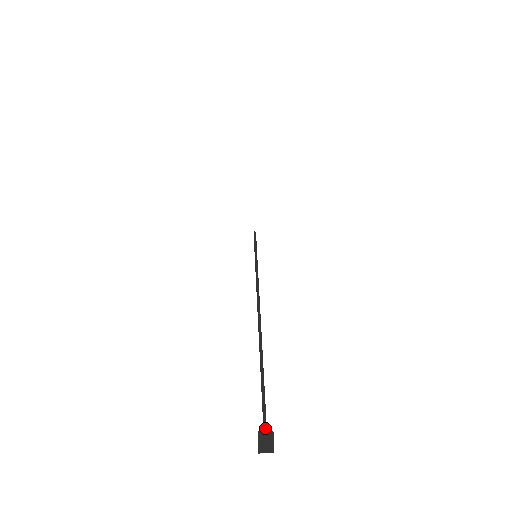
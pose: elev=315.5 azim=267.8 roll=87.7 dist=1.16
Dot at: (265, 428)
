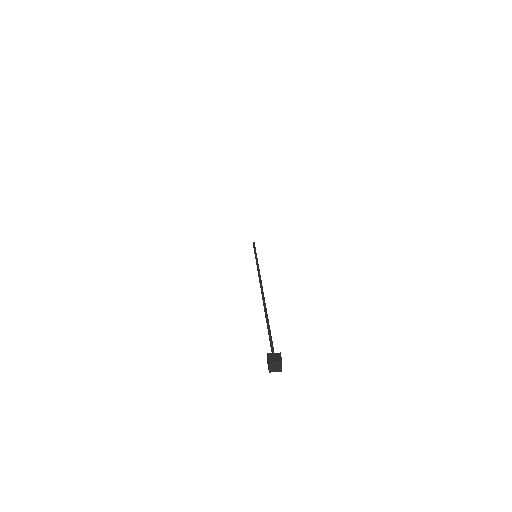
Dot at: (273, 353)
